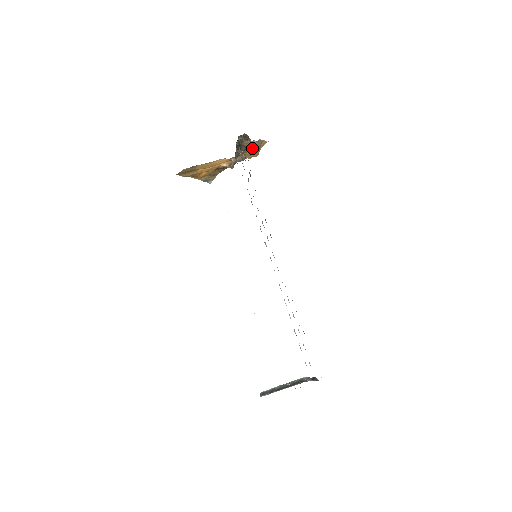
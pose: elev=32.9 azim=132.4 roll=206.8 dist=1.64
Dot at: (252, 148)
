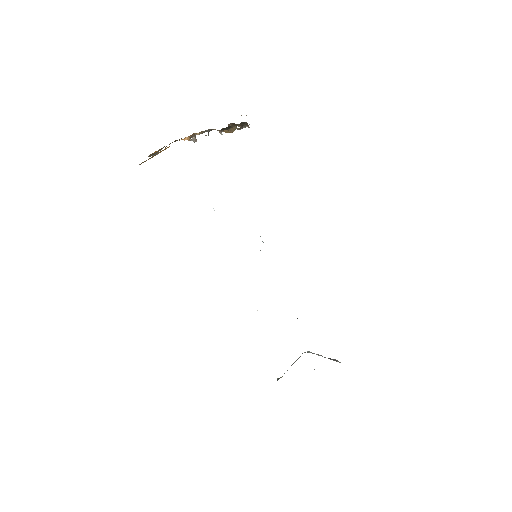
Dot at: occluded
